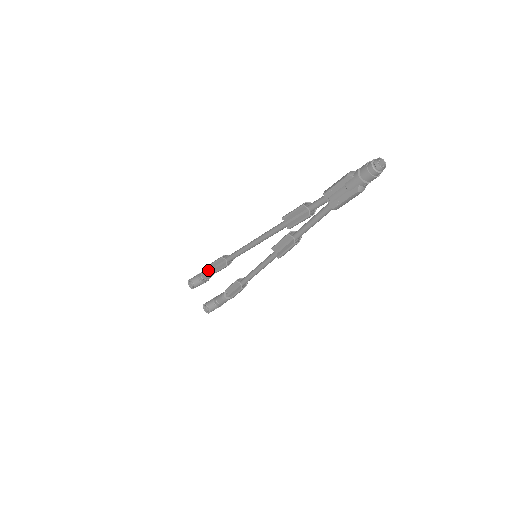
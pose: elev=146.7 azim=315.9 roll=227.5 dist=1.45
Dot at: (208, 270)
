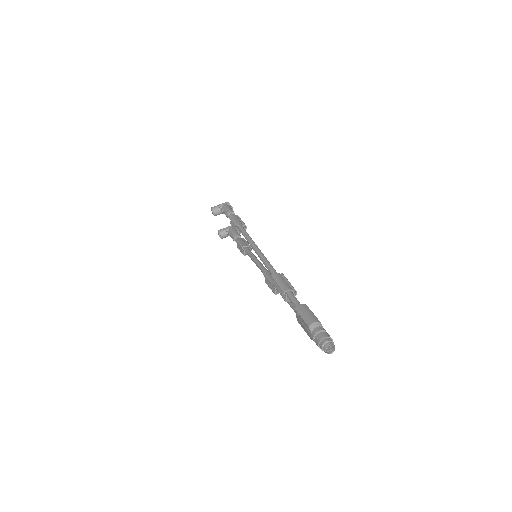
Dot at: (227, 215)
